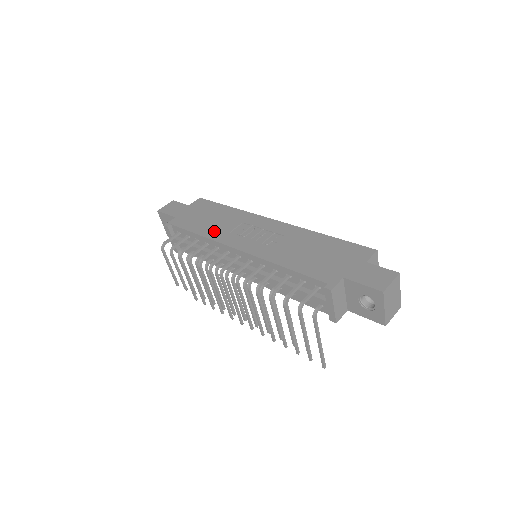
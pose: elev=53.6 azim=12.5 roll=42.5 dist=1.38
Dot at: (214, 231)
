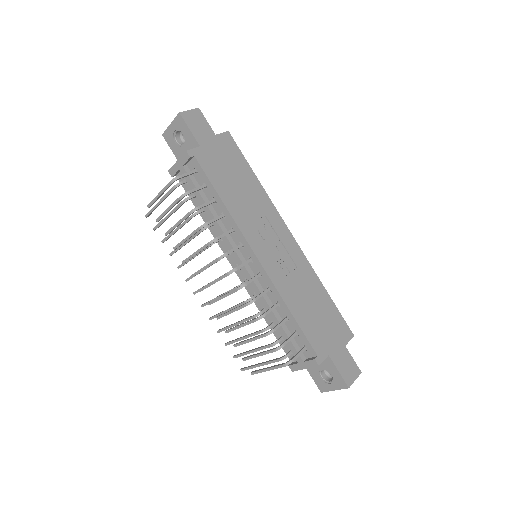
Dot at: (239, 208)
